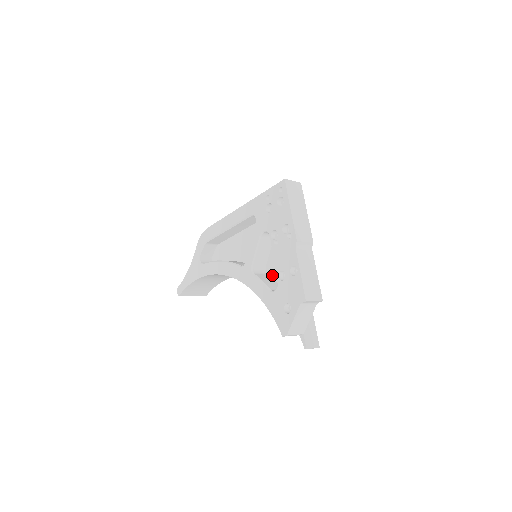
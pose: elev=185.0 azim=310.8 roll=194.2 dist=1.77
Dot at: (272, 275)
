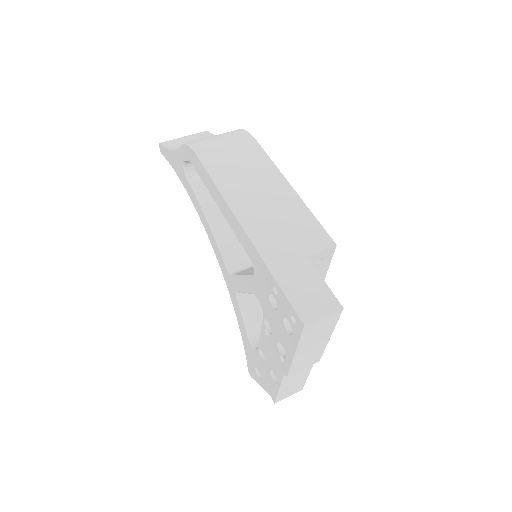
Dot at: occluded
